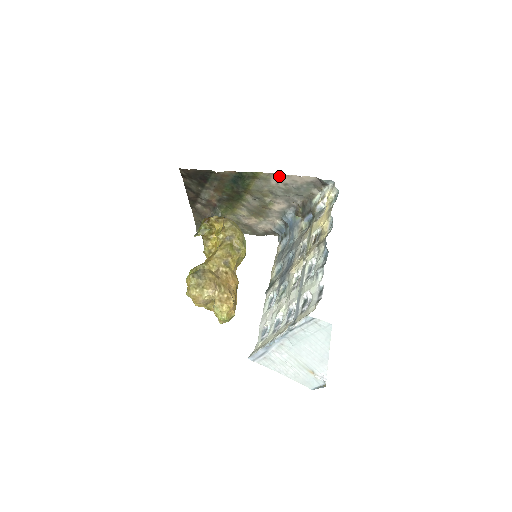
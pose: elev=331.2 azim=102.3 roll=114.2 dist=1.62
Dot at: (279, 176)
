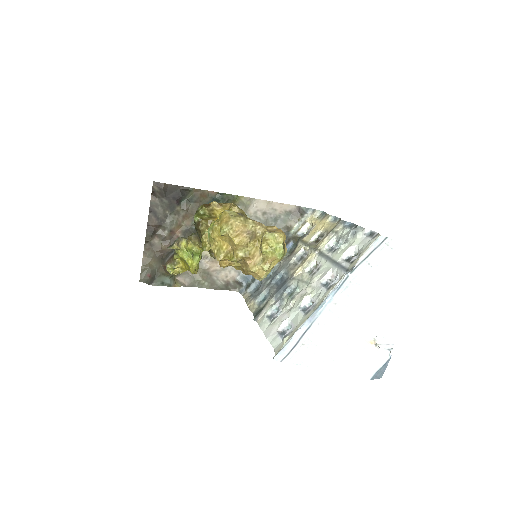
Dot at: (259, 202)
